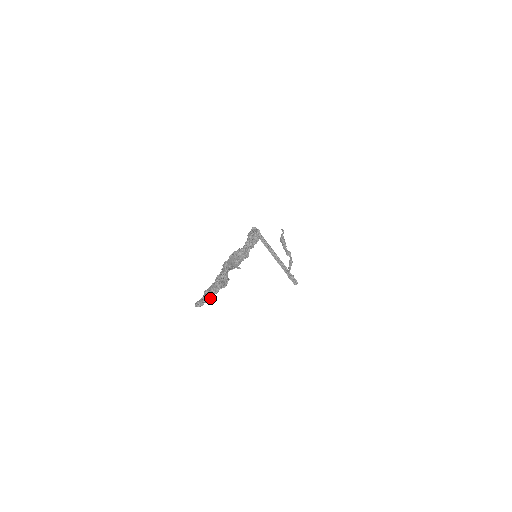
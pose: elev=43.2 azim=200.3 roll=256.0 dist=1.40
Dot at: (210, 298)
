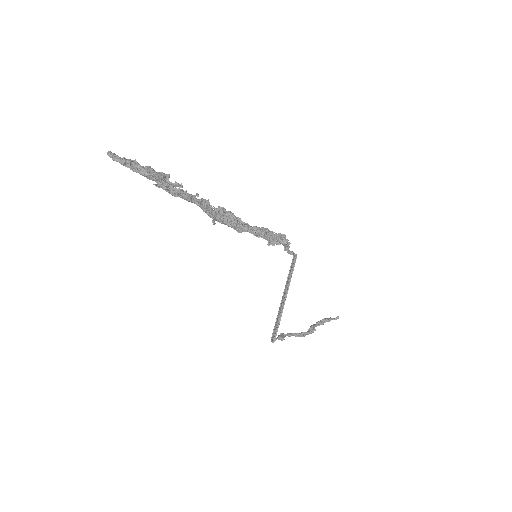
Dot at: (130, 167)
